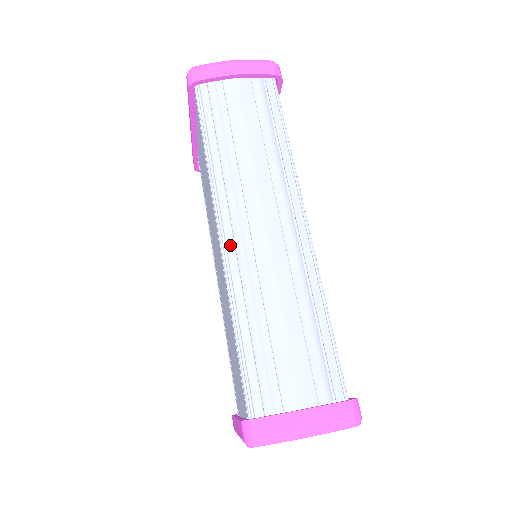
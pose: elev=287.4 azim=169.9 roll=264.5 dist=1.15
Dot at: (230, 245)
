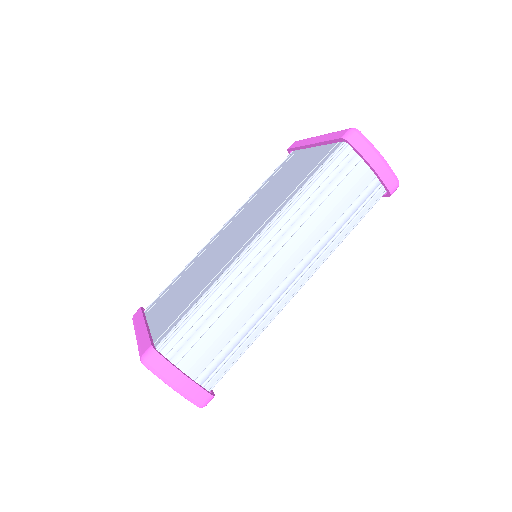
Dot at: (252, 256)
